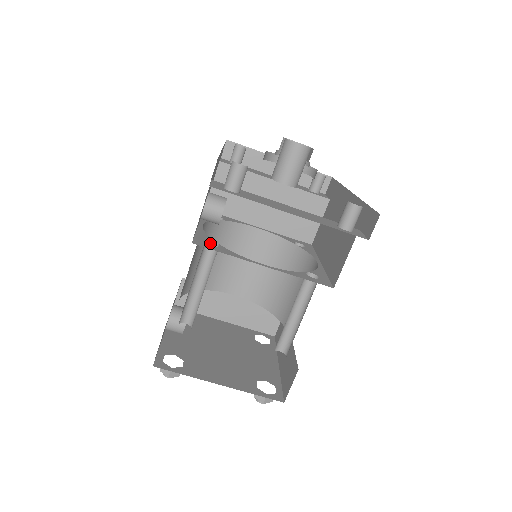
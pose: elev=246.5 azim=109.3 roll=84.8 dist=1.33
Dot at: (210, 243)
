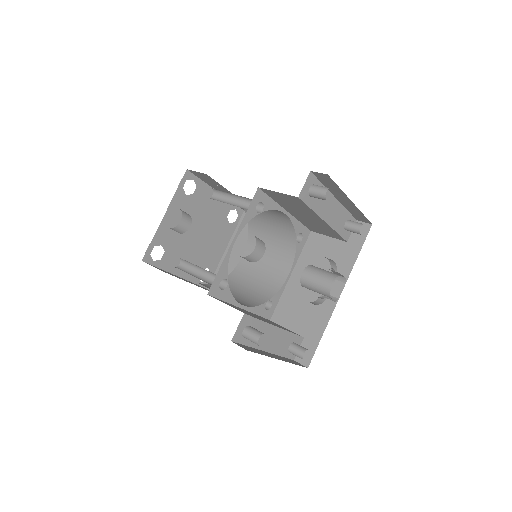
Dot at: (224, 278)
